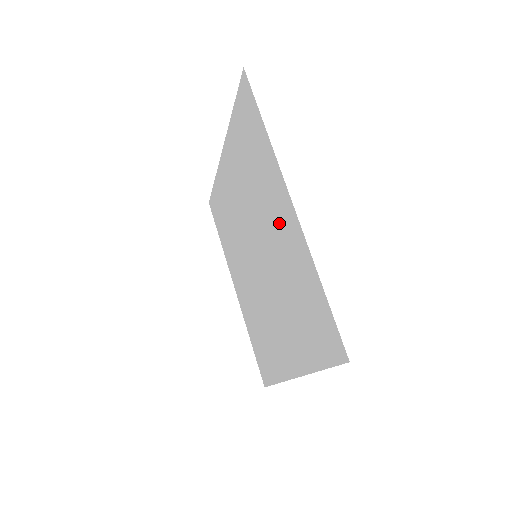
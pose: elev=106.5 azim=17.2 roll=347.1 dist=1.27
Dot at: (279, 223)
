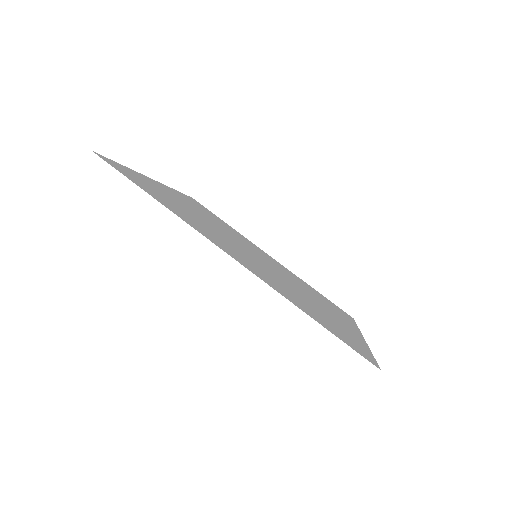
Dot at: (242, 258)
